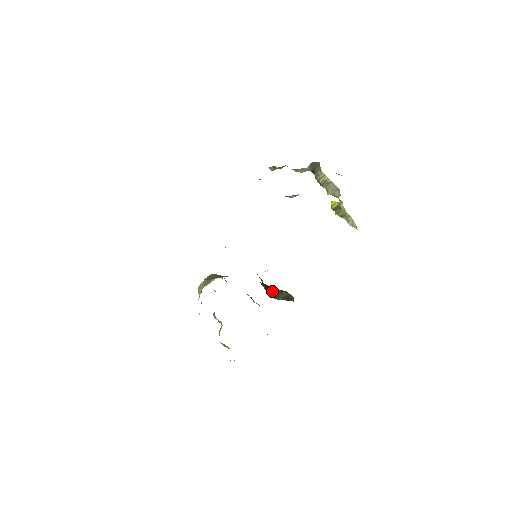
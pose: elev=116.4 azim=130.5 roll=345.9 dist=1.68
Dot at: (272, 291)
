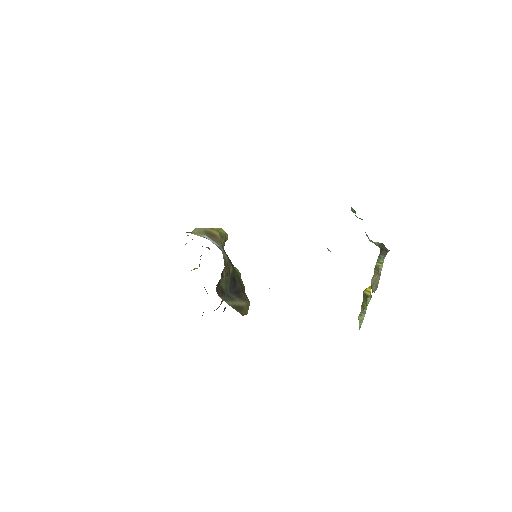
Dot at: (233, 292)
